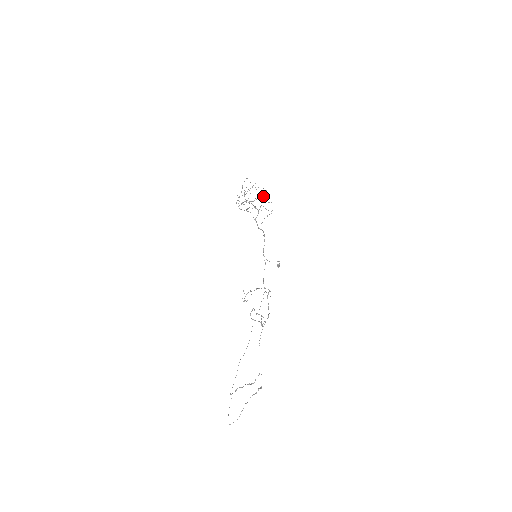
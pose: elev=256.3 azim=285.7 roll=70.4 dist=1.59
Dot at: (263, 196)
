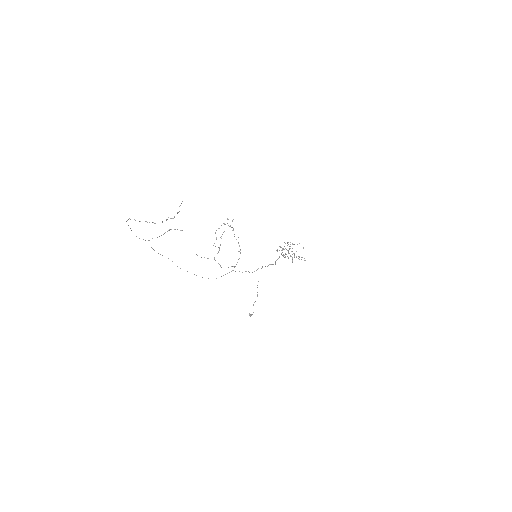
Dot at: (299, 259)
